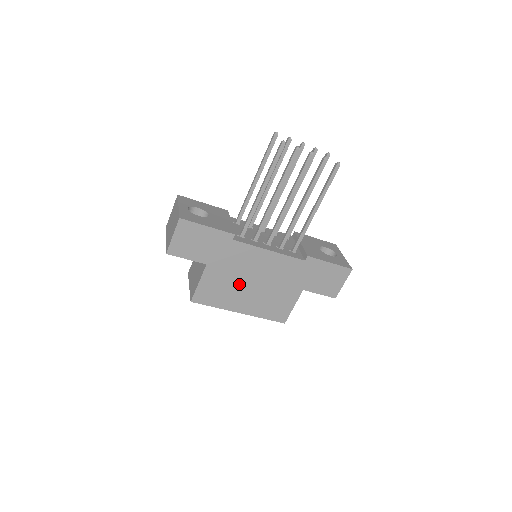
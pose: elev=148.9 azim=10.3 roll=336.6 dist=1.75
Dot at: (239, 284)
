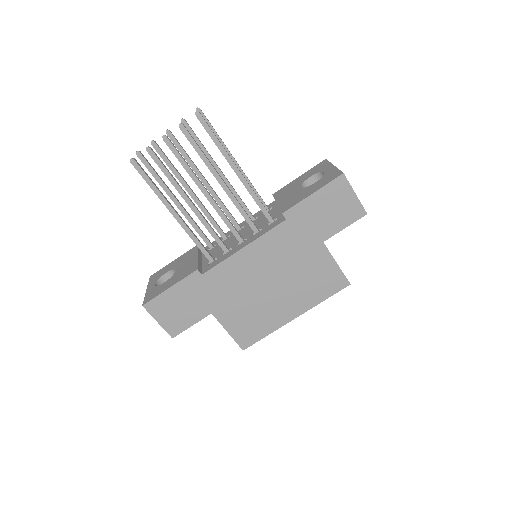
Dot at: (260, 299)
